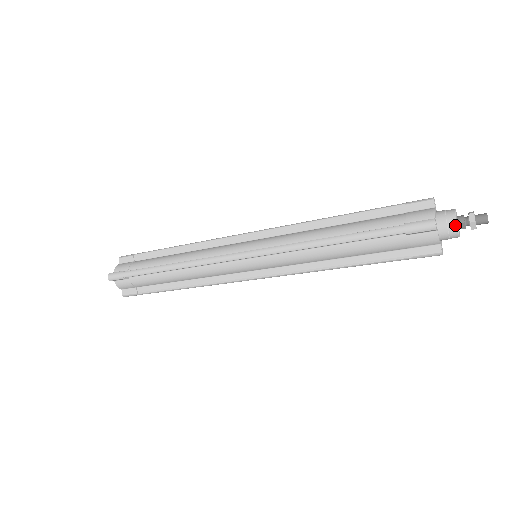
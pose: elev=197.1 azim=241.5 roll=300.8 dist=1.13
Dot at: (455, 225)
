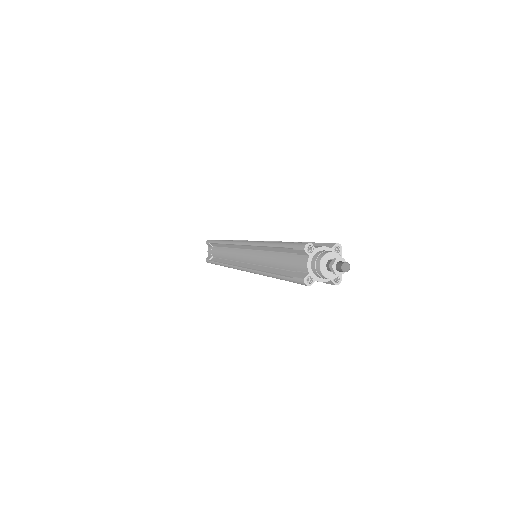
Dot at: (324, 277)
